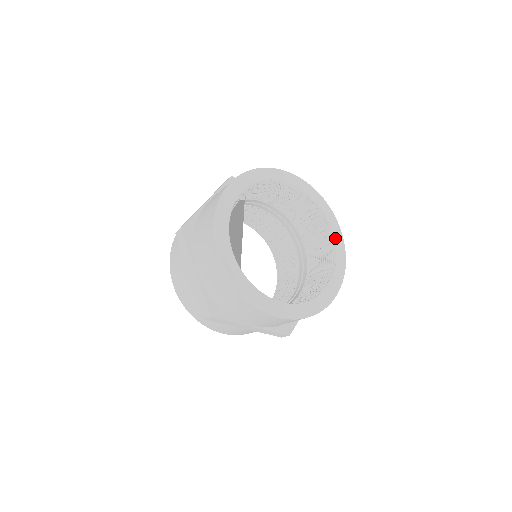
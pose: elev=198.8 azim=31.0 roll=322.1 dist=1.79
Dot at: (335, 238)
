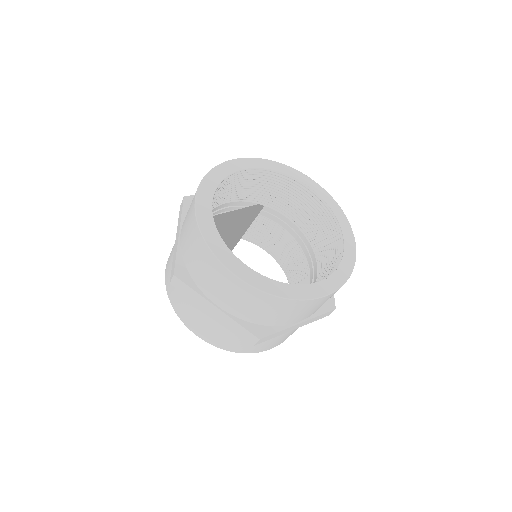
Dot at: (345, 249)
